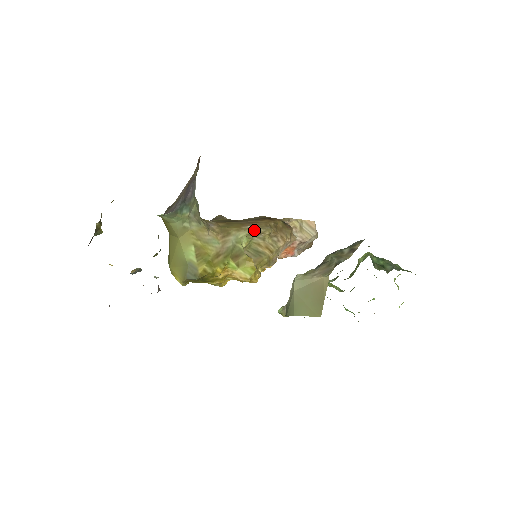
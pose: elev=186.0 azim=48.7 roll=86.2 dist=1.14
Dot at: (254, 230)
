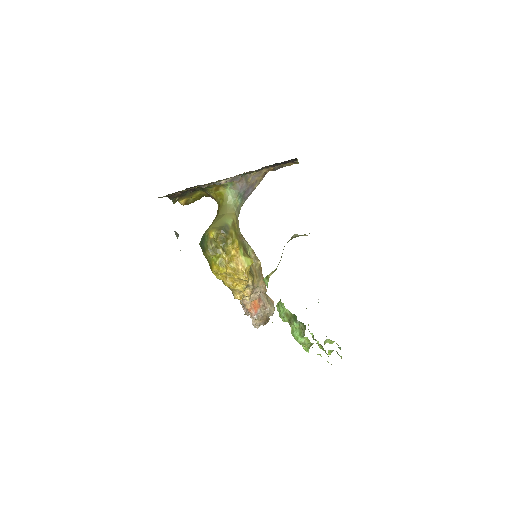
Dot at: occluded
